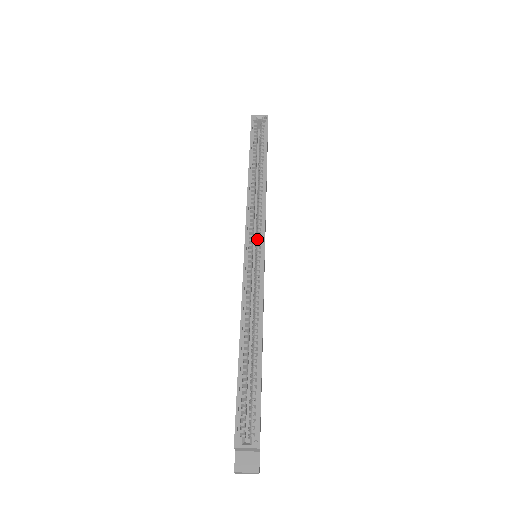
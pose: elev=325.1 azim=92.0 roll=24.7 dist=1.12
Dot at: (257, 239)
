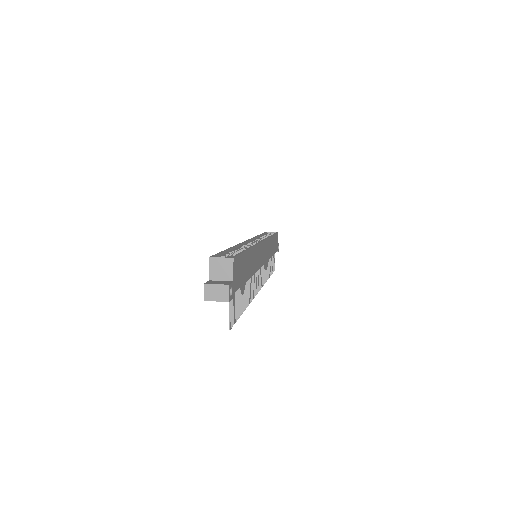
Dot at: occluded
